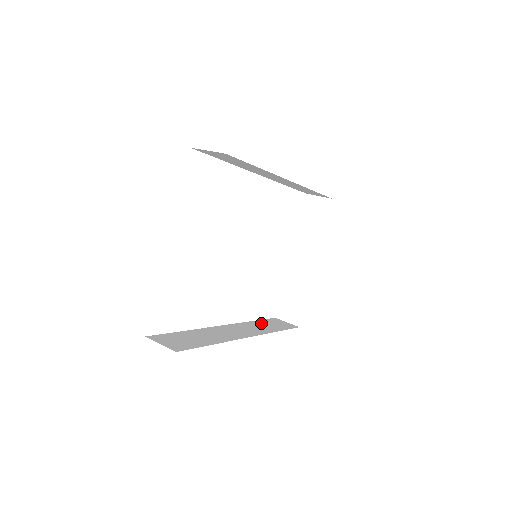
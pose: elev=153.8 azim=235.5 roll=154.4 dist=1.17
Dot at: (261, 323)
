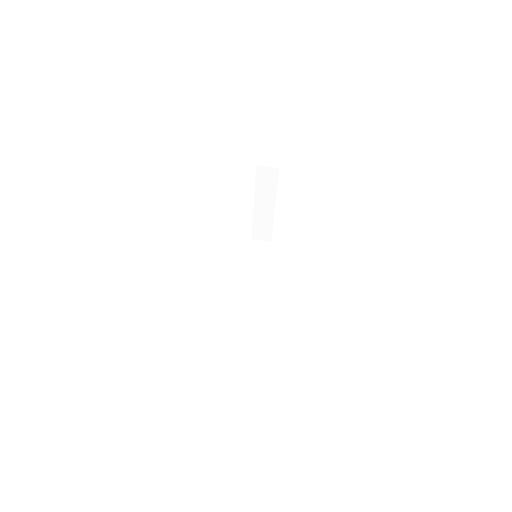
Dot at: (253, 261)
